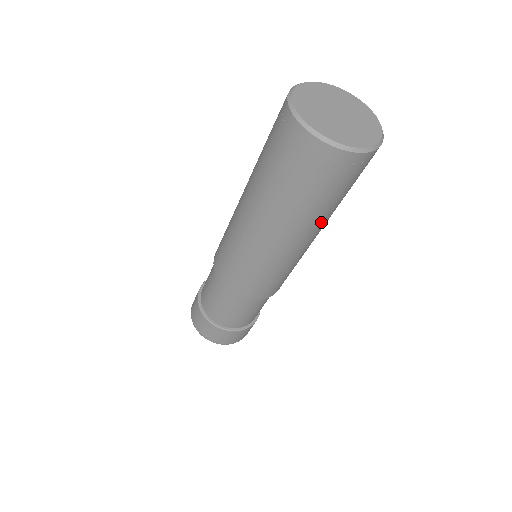
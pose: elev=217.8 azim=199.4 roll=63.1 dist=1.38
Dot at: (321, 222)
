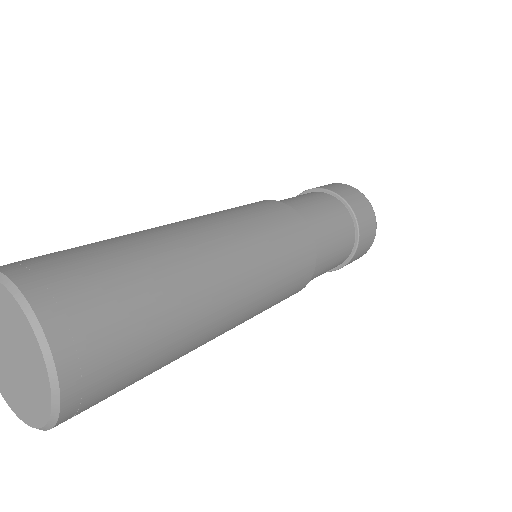
Dot at: (197, 321)
